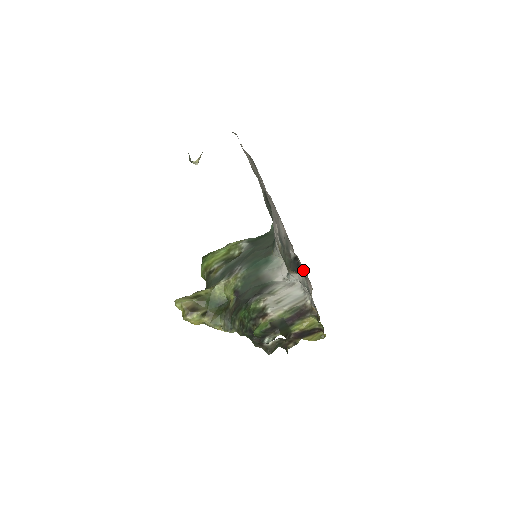
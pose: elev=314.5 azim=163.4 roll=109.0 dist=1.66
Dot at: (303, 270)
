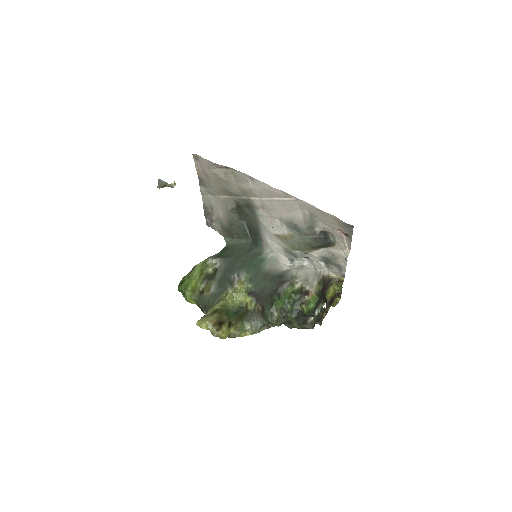
Dot at: (334, 239)
